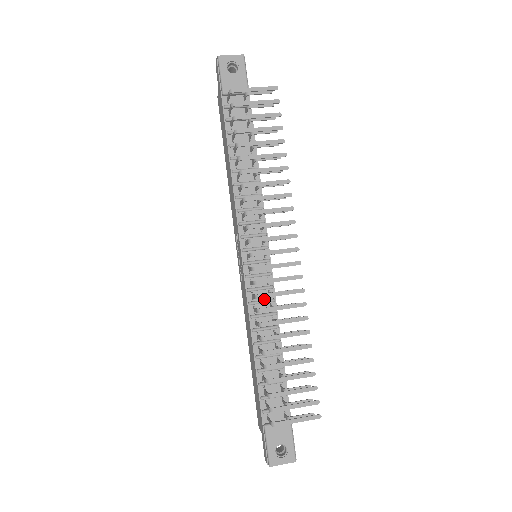
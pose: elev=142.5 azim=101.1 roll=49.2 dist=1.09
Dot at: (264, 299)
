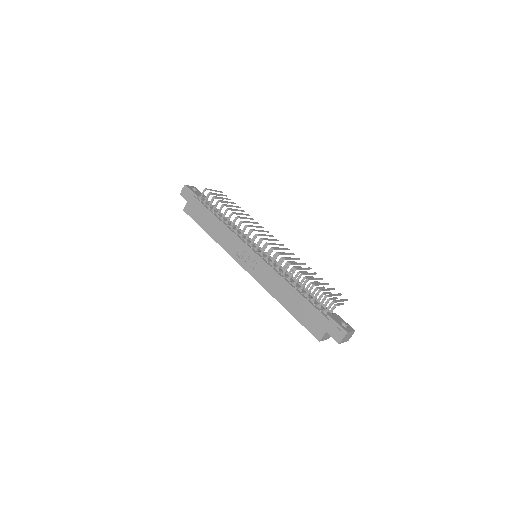
Dot at: occluded
